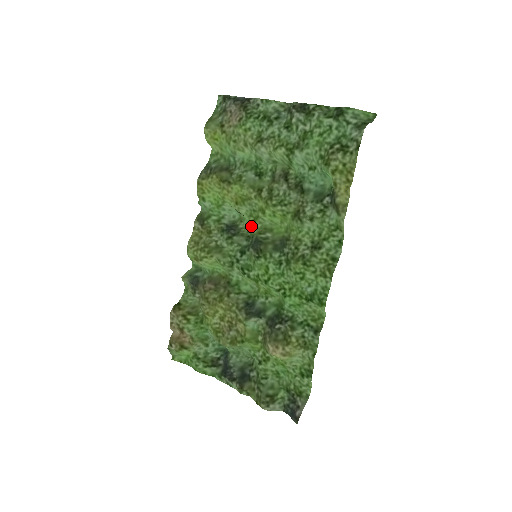
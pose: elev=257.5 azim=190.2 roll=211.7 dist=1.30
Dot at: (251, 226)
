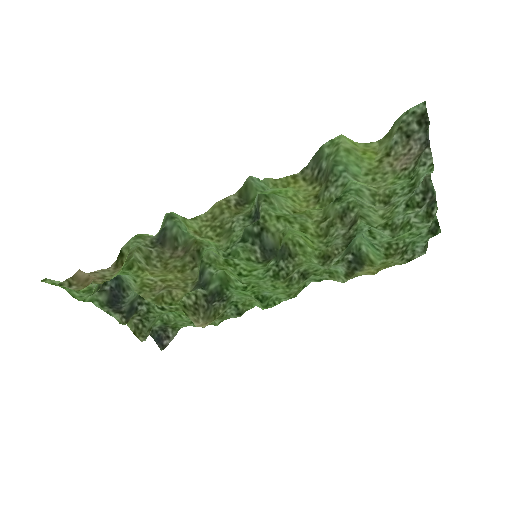
Dot at: (271, 216)
